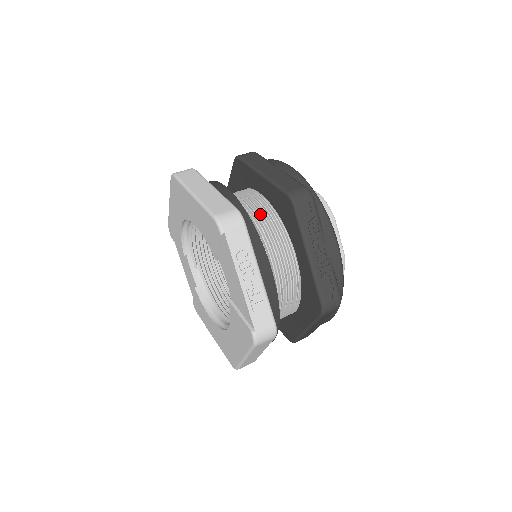
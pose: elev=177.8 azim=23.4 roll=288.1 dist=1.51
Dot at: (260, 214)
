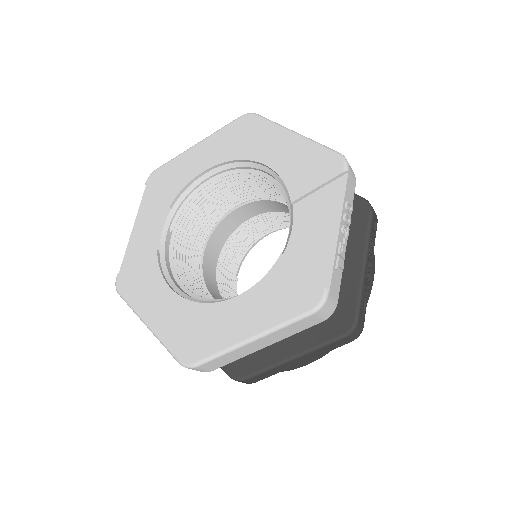
Dot at: occluded
